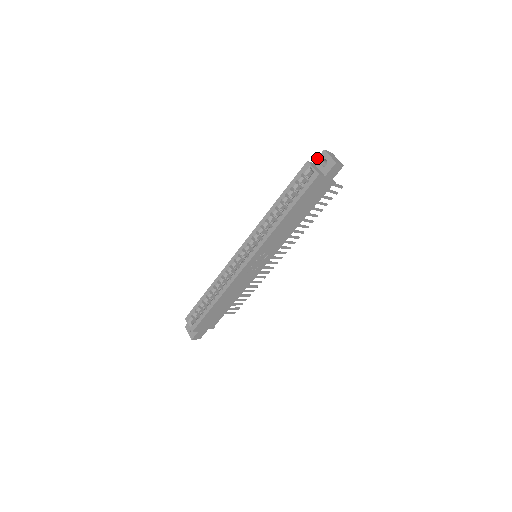
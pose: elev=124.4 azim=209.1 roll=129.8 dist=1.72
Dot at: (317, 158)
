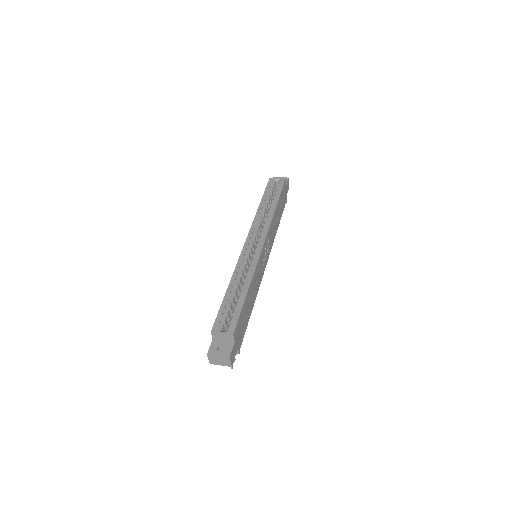
Dot at: occluded
